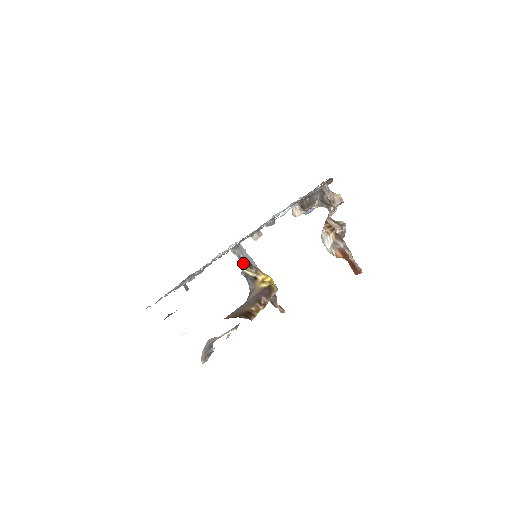
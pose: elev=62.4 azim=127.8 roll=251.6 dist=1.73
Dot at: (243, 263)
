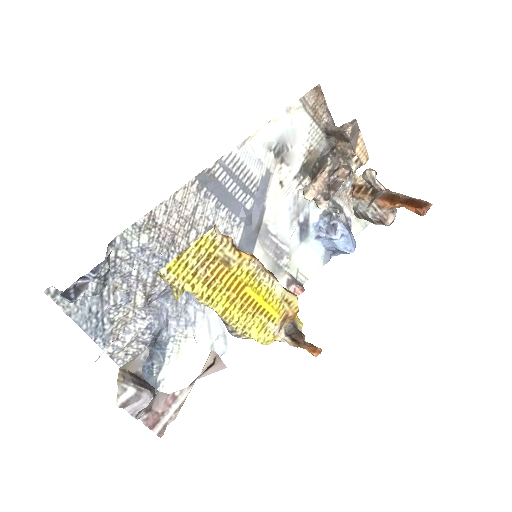
Dot at: occluded
